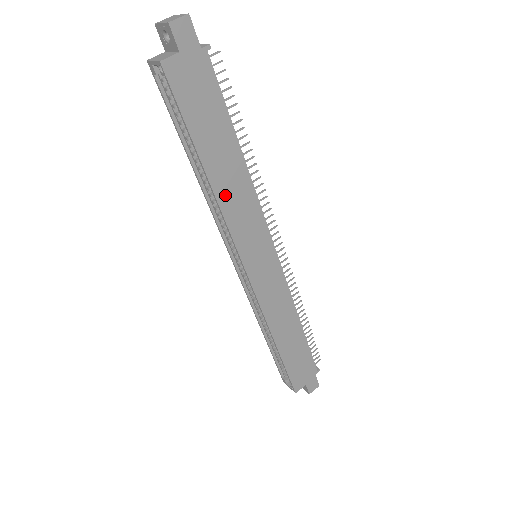
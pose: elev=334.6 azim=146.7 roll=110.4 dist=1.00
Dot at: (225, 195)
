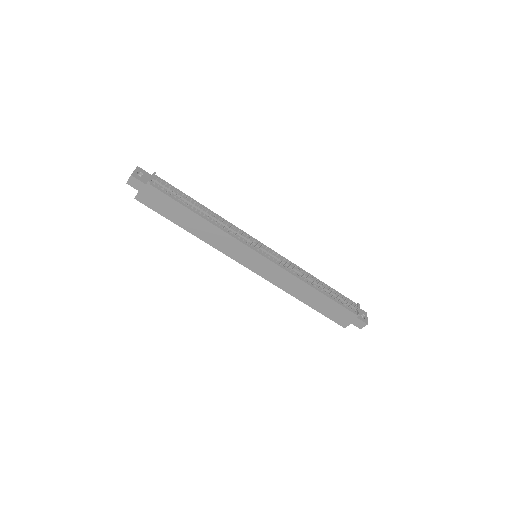
Dot at: (206, 237)
